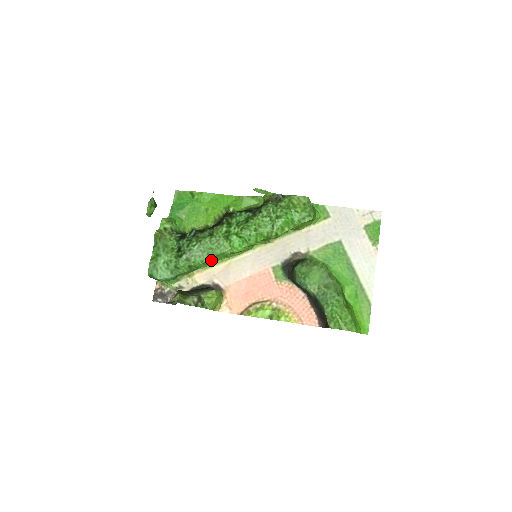
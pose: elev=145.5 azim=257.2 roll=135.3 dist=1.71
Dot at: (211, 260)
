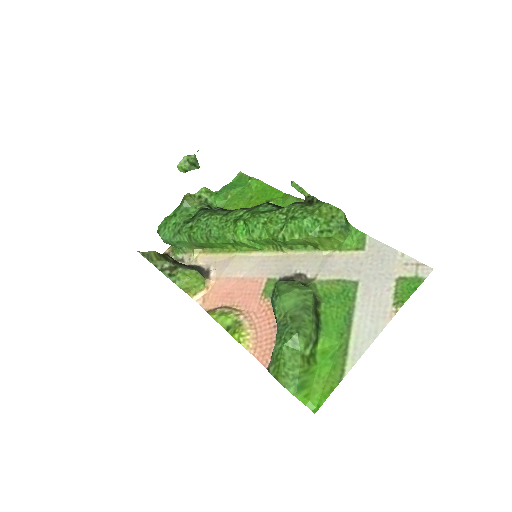
Dot at: (211, 239)
